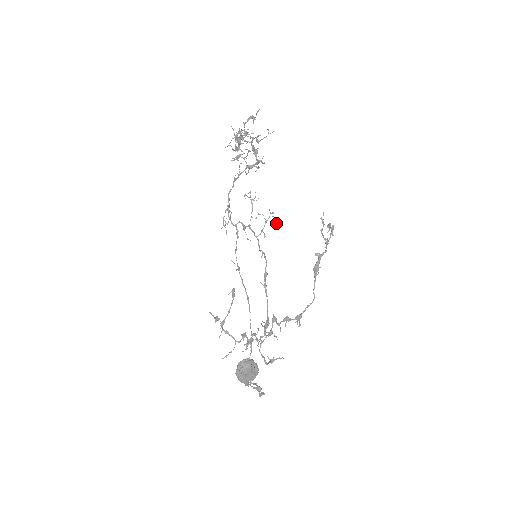
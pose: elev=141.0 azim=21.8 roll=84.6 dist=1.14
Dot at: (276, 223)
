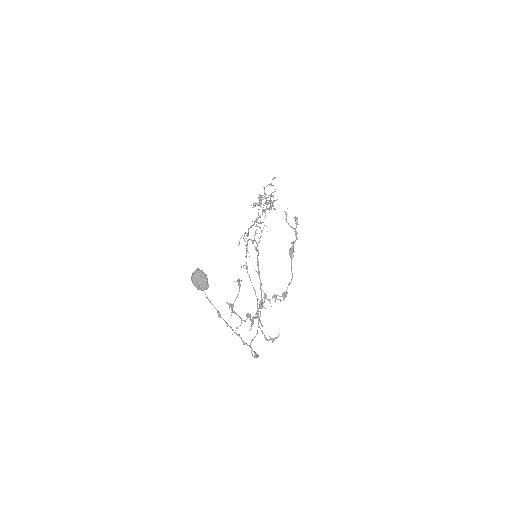
Dot at: occluded
